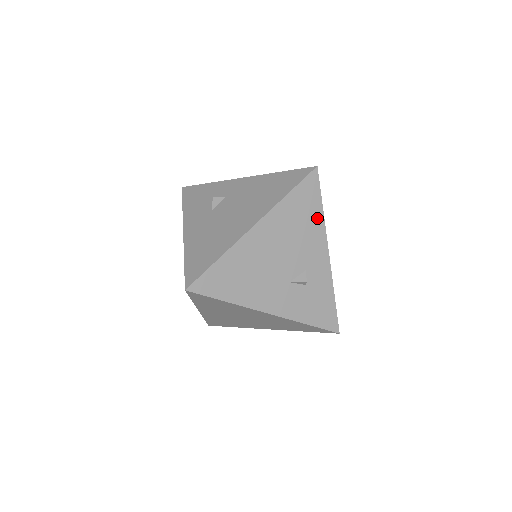
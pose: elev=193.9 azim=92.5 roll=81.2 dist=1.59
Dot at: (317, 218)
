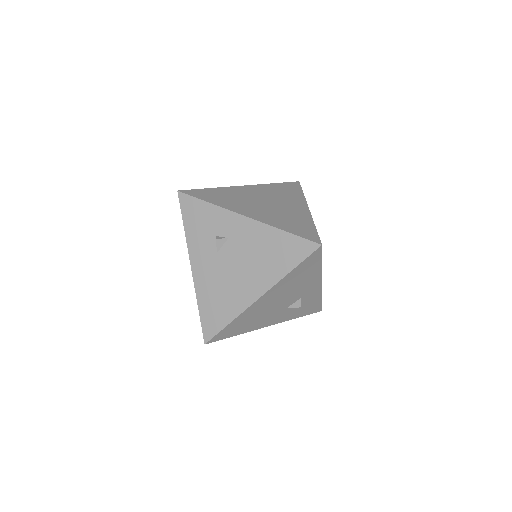
Dot at: (315, 271)
